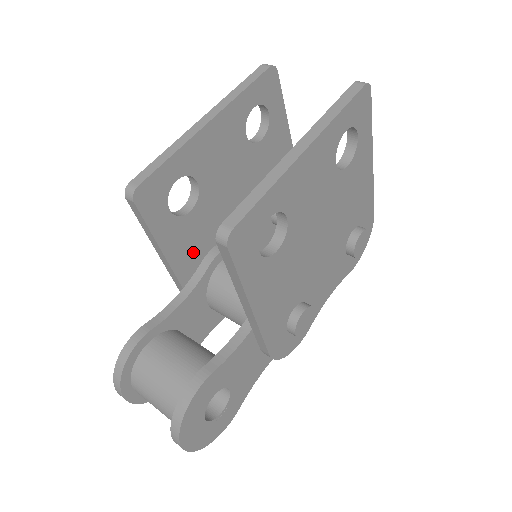
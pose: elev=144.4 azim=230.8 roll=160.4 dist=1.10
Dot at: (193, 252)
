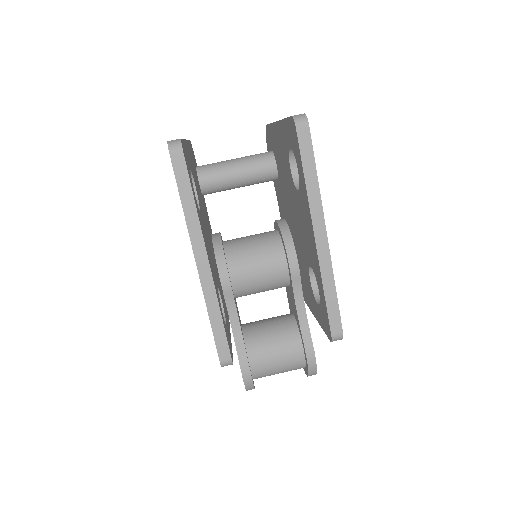
Dot at: (224, 302)
